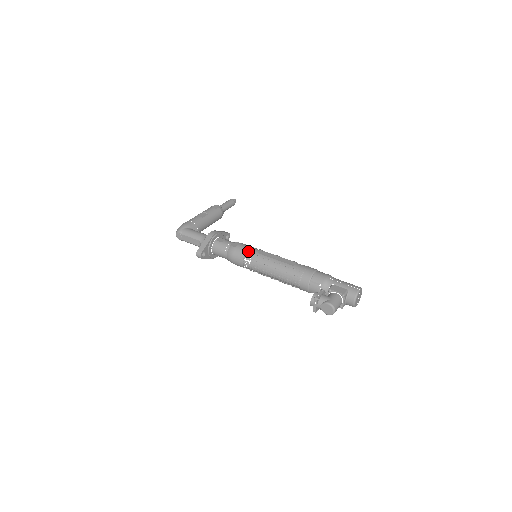
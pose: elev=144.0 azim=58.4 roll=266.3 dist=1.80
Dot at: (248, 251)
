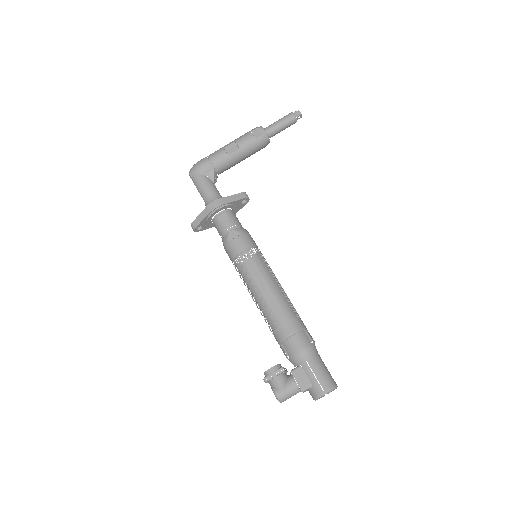
Dot at: (238, 257)
